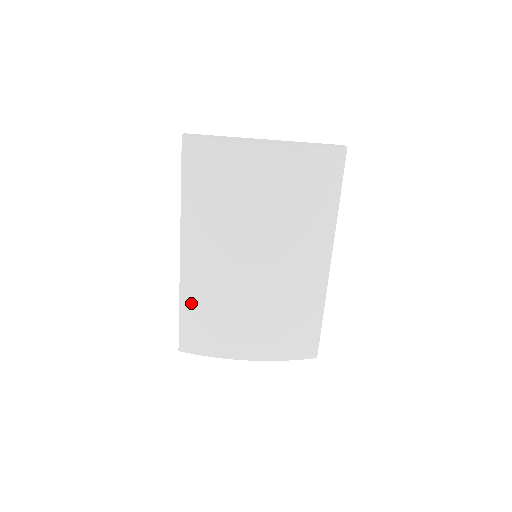
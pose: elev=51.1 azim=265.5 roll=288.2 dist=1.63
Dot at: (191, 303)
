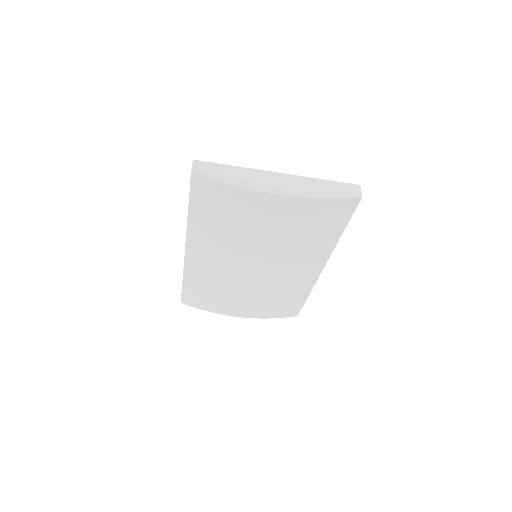
Dot at: (193, 281)
